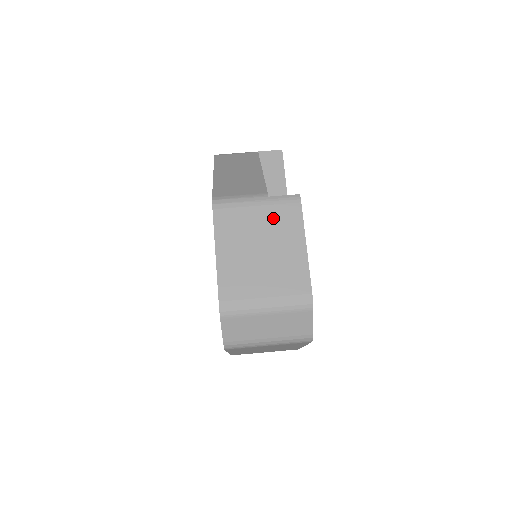
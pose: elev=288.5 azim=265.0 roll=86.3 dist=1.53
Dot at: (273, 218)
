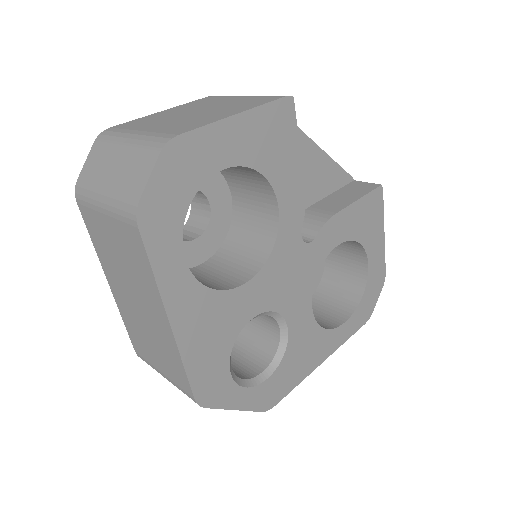
Dot at: (242, 101)
